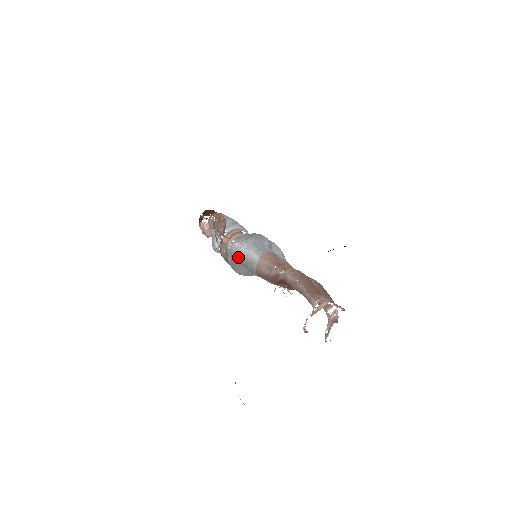
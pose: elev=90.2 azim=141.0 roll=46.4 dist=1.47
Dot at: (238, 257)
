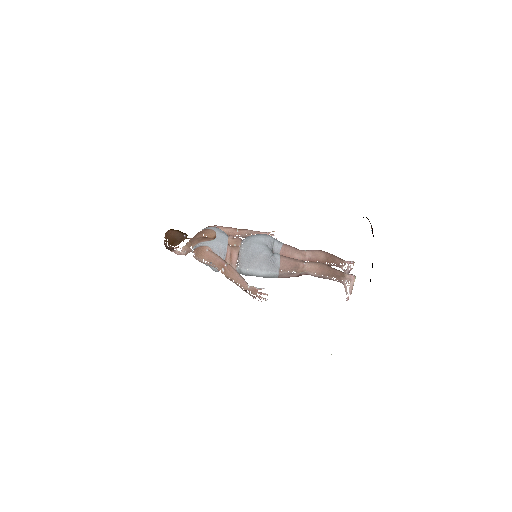
Dot at: occluded
